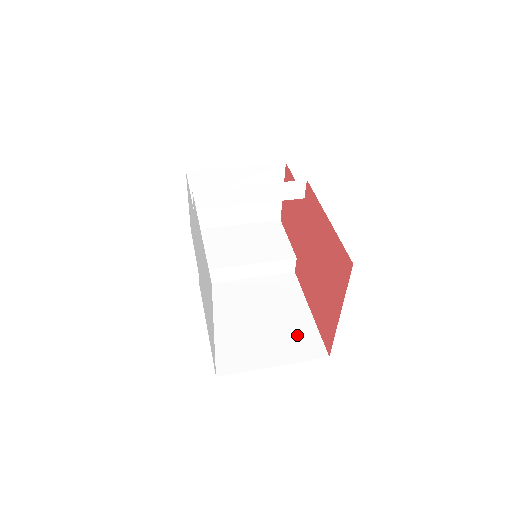
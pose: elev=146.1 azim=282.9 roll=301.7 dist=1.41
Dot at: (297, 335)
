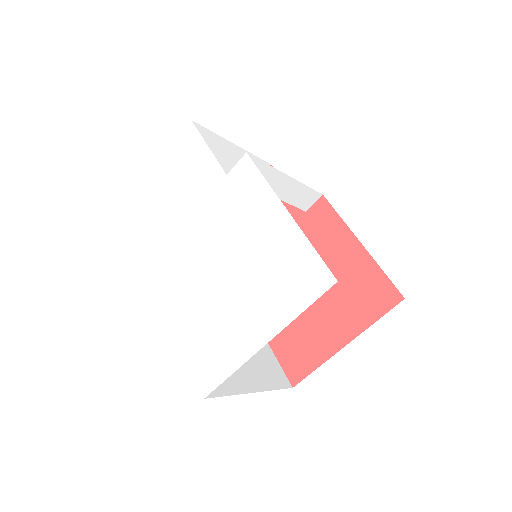
Dot at: (261, 358)
